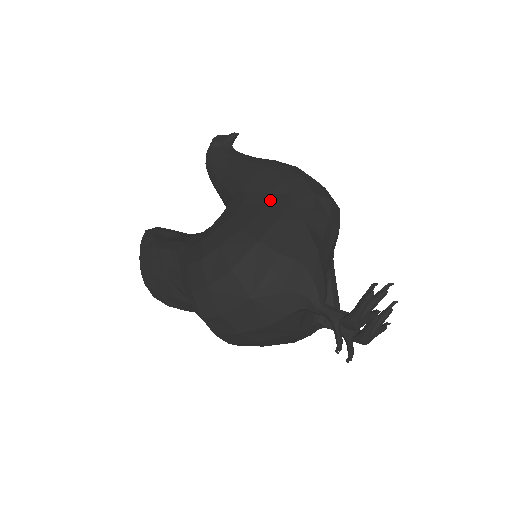
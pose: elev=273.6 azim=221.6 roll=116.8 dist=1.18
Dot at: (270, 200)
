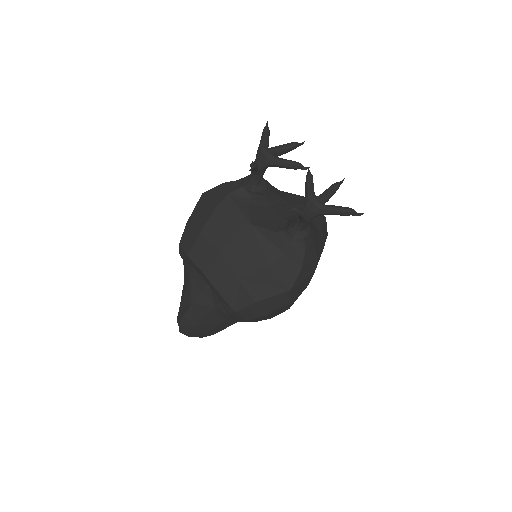
Dot at: occluded
